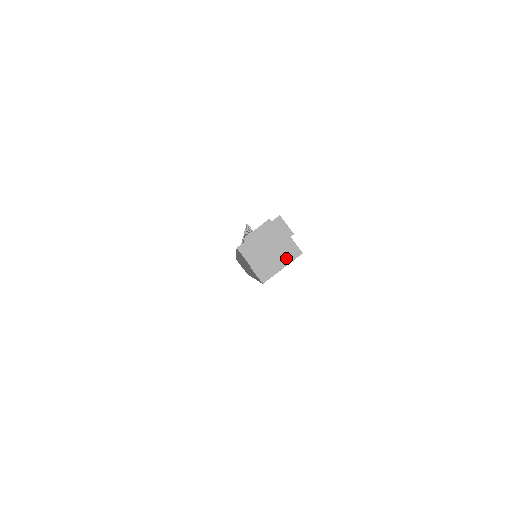
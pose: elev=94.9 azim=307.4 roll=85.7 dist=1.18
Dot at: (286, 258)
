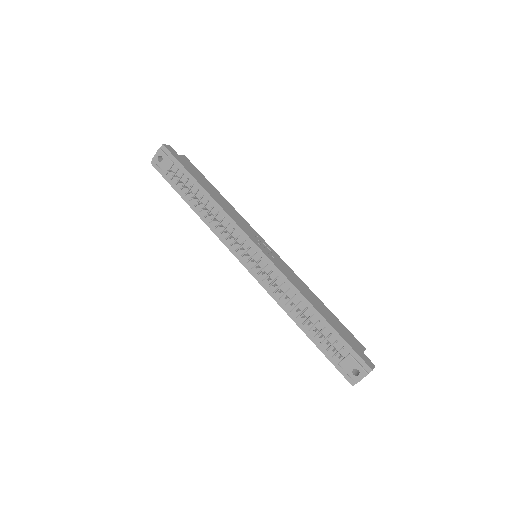
Dot at: occluded
